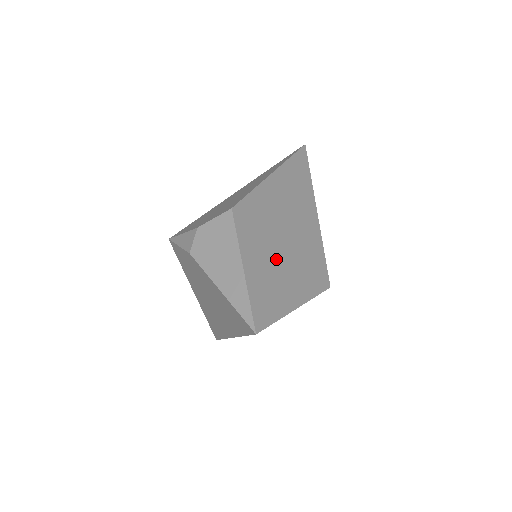
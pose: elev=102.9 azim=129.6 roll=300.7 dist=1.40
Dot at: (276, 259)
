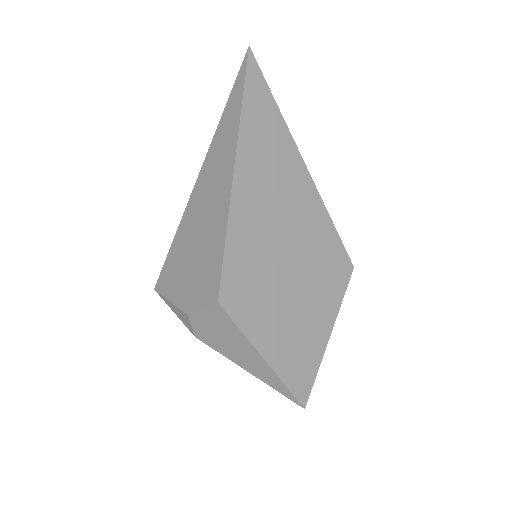
Dot at: (289, 306)
